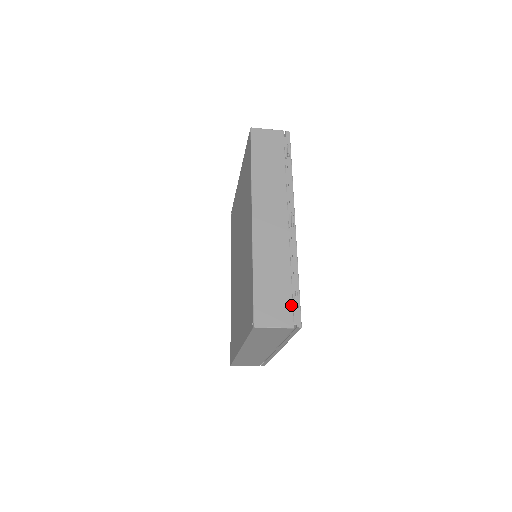
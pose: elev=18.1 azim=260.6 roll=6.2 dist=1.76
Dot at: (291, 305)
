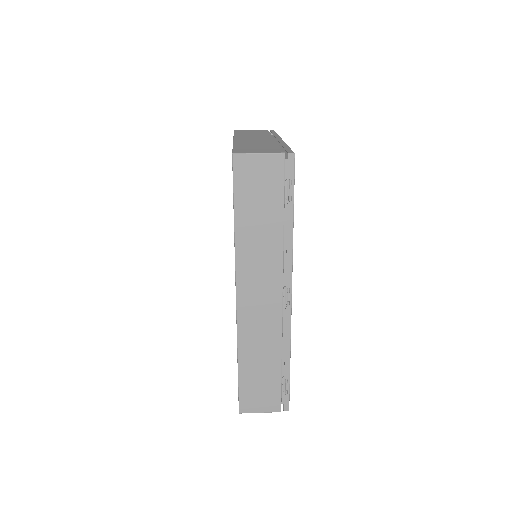
Dot at: (279, 392)
